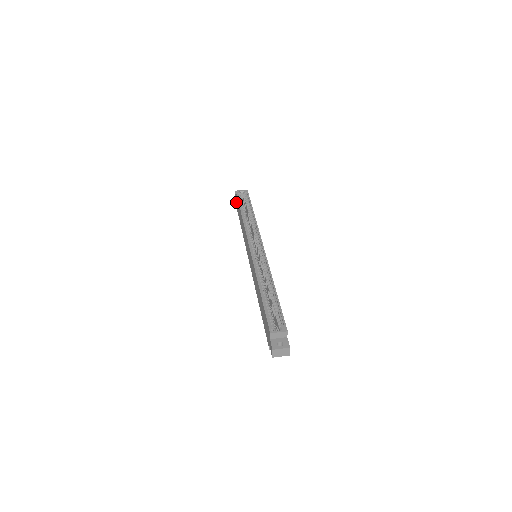
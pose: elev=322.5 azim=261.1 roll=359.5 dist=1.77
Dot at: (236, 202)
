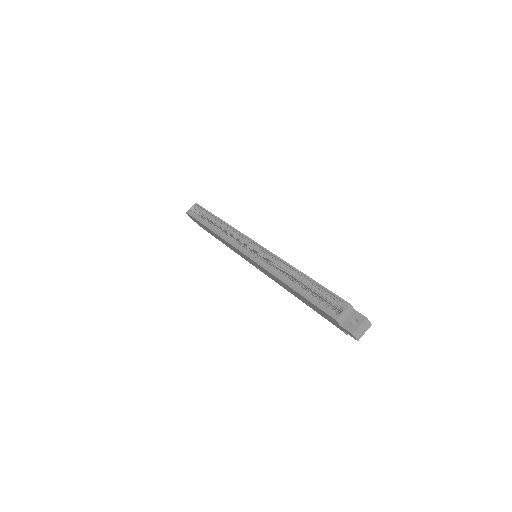
Dot at: occluded
